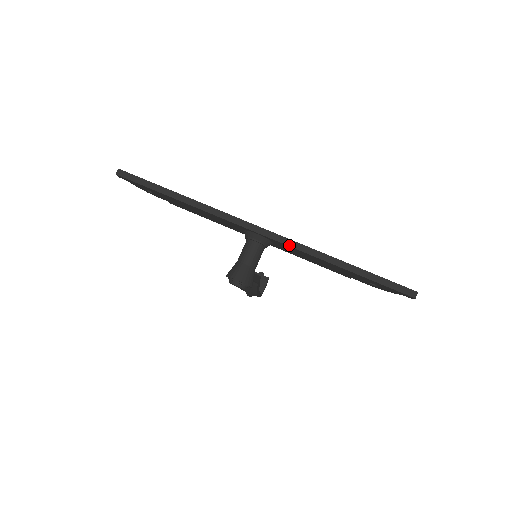
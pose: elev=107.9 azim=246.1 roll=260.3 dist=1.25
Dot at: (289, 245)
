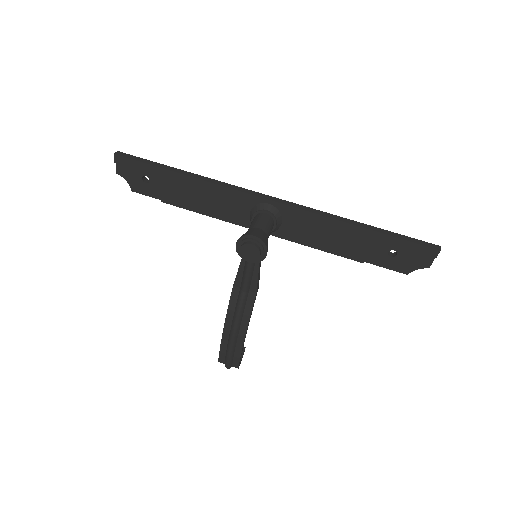
Dot at: (304, 209)
